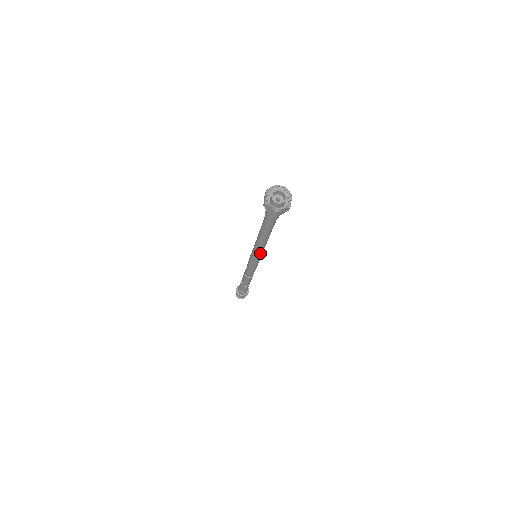
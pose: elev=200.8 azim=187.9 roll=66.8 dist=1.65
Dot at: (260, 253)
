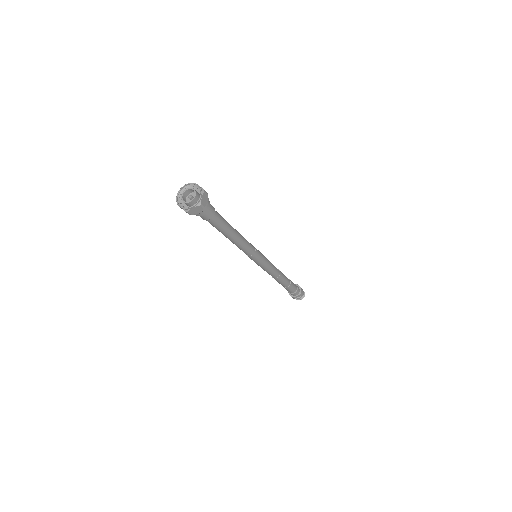
Dot at: (249, 253)
